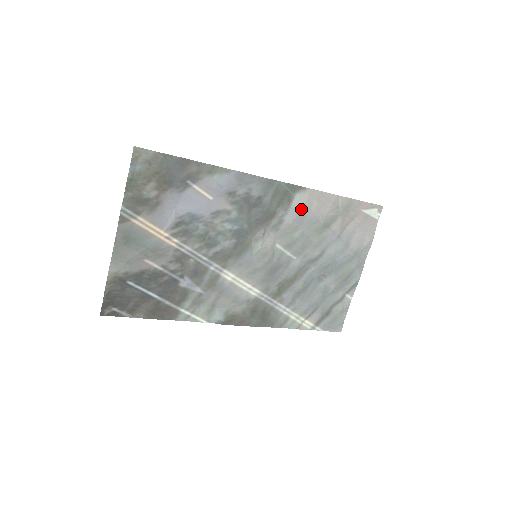
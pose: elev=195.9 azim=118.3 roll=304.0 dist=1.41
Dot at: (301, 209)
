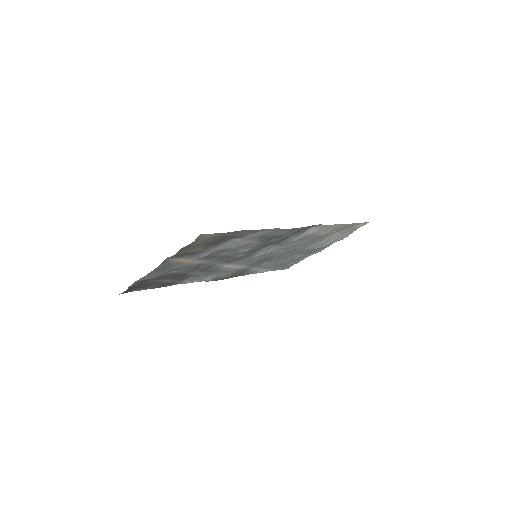
Dot at: (309, 235)
